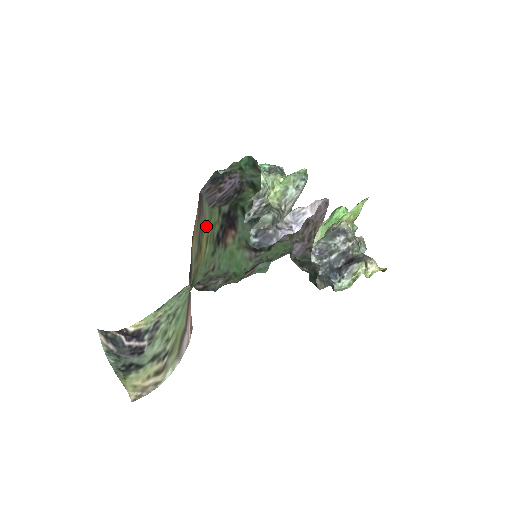
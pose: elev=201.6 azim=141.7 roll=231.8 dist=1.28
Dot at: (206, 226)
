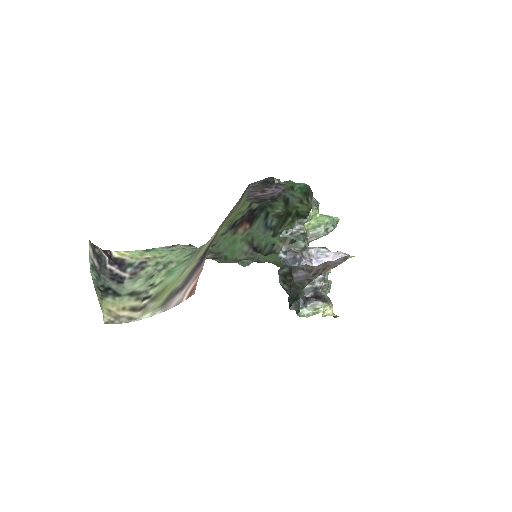
Dot at: (235, 212)
